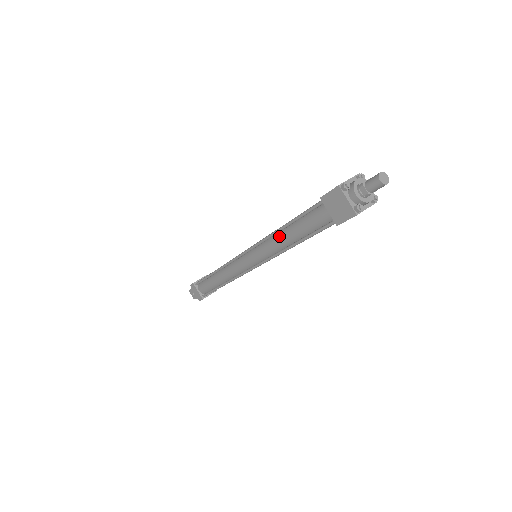
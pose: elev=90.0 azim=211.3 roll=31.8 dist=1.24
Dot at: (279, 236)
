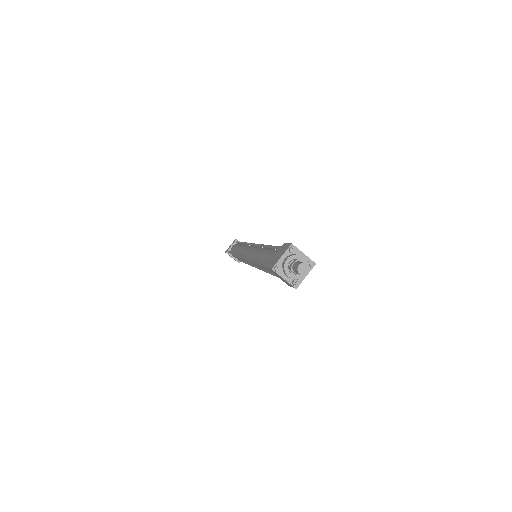
Dot at: (258, 264)
